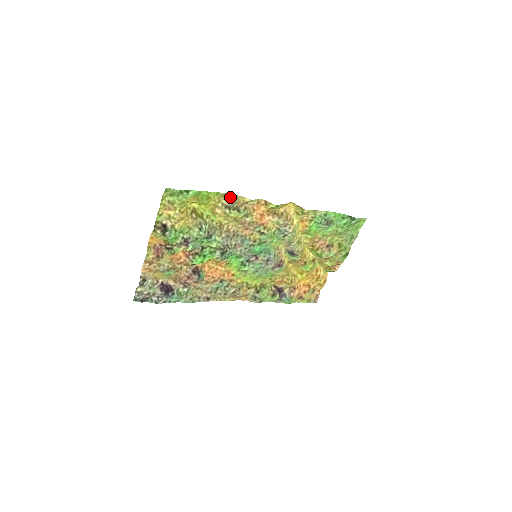
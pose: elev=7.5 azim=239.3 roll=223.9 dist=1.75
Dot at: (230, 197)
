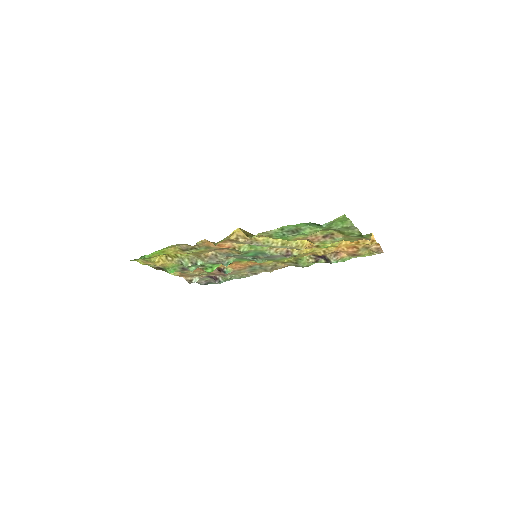
Dot at: (179, 245)
